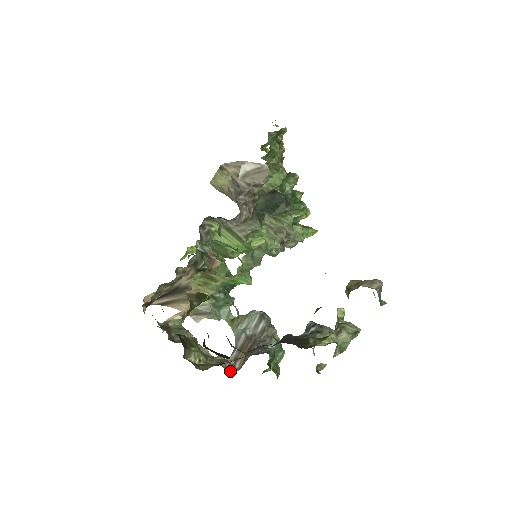
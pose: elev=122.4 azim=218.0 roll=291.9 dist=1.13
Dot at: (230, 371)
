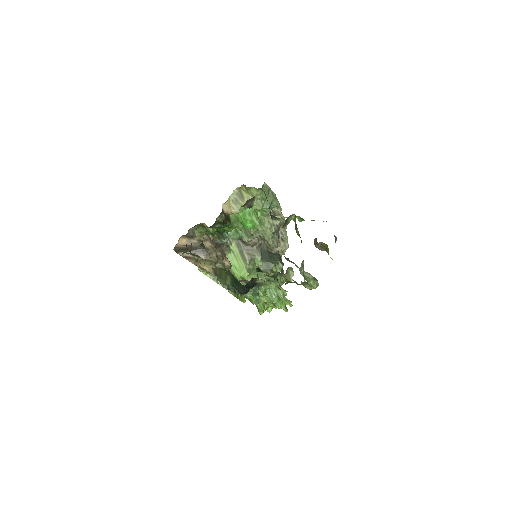
Dot at: occluded
